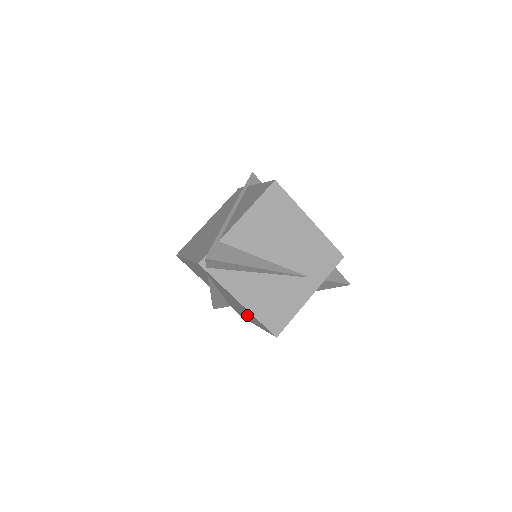
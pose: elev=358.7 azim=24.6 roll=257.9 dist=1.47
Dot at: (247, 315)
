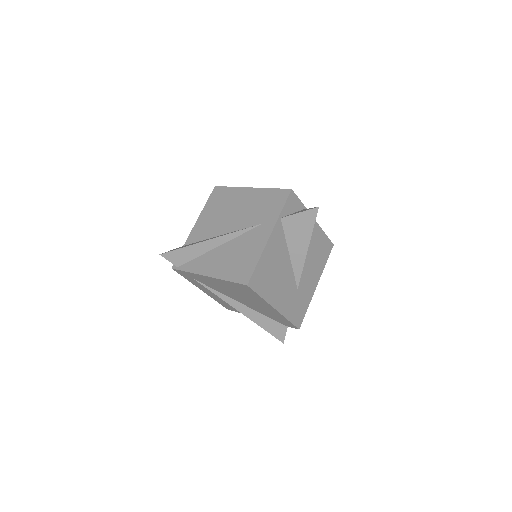
Dot at: (252, 300)
